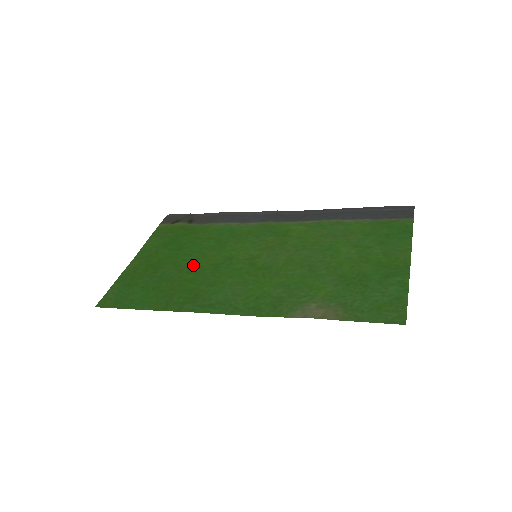
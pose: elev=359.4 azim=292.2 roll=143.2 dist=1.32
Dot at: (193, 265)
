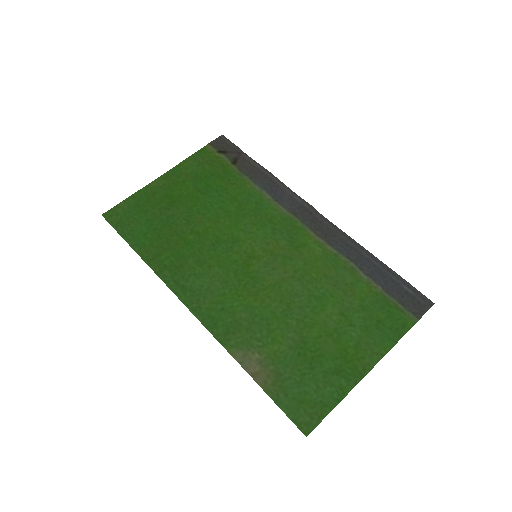
Dot at: (201, 225)
